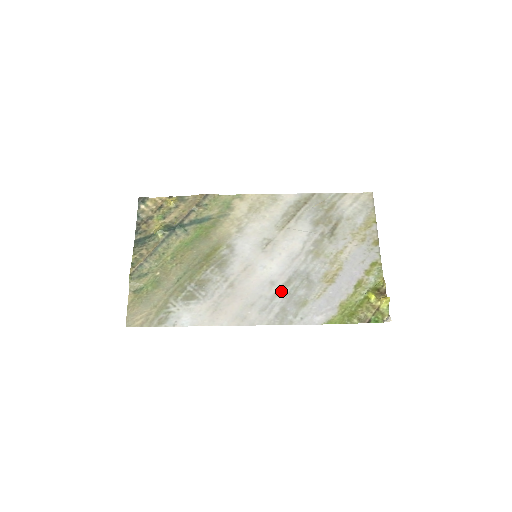
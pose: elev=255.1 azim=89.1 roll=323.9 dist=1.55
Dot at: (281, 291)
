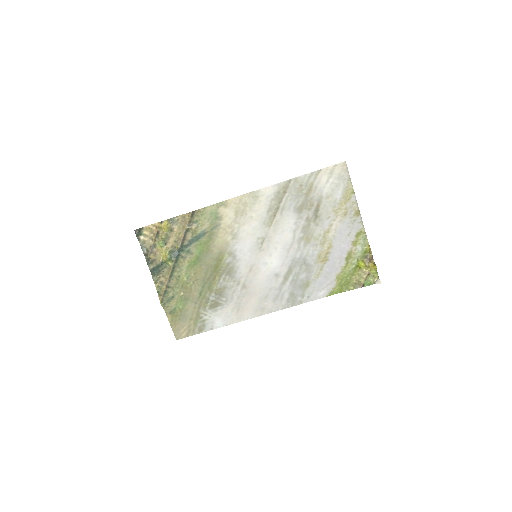
Dot at: (286, 280)
